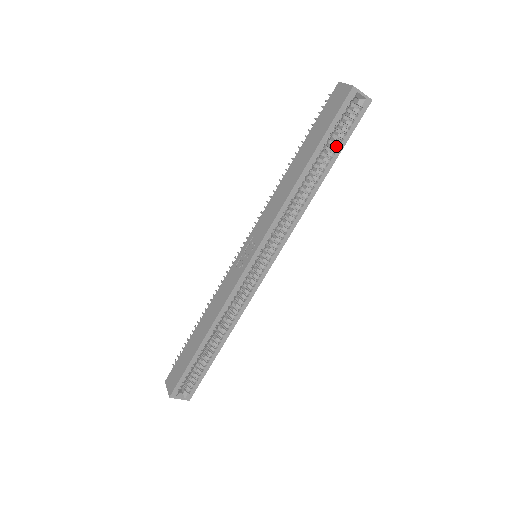
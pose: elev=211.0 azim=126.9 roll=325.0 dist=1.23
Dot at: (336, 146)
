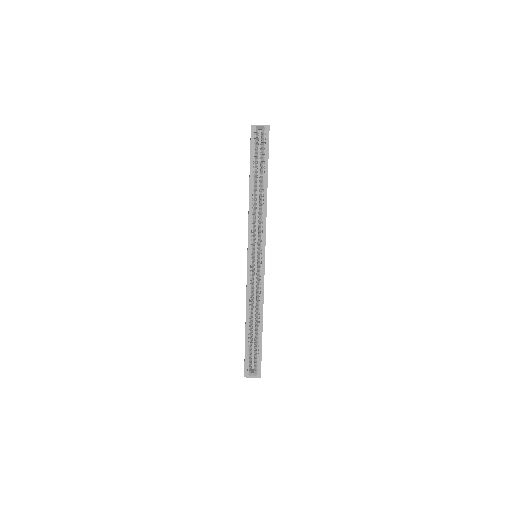
Dot at: (263, 163)
